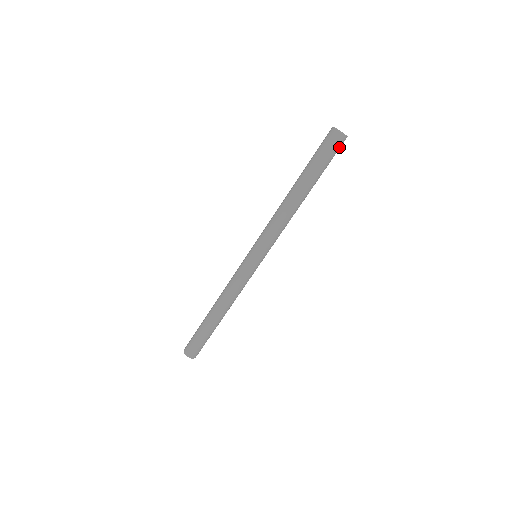
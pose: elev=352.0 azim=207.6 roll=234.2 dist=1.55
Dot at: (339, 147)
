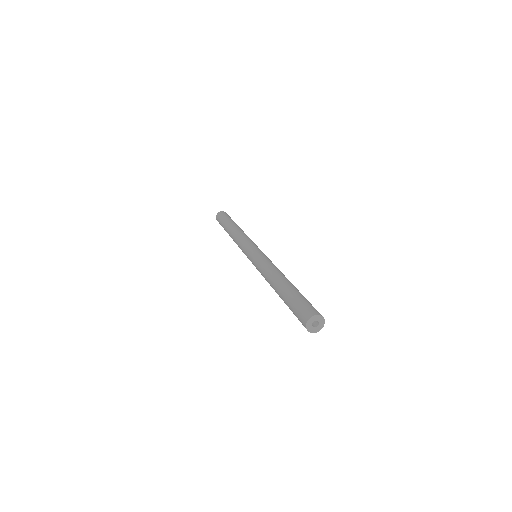
Dot at: occluded
